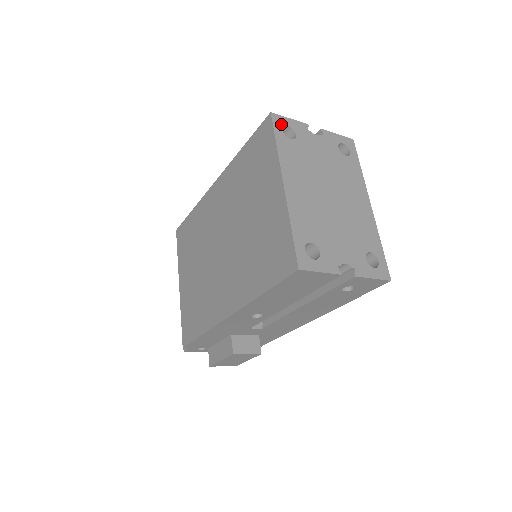
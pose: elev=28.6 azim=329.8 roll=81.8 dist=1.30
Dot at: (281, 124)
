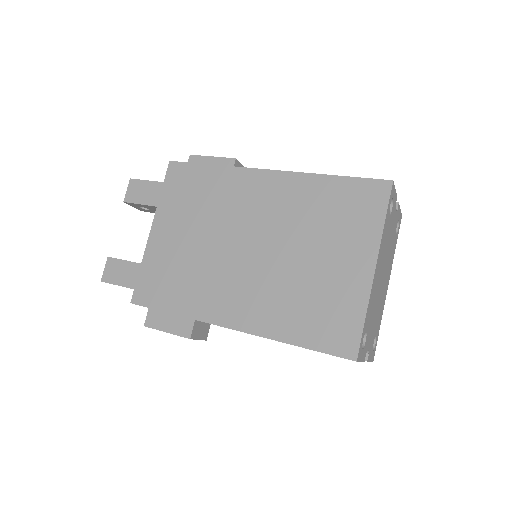
Dot at: (392, 196)
